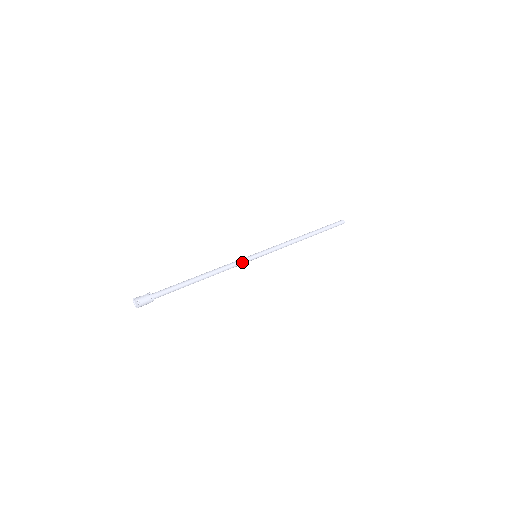
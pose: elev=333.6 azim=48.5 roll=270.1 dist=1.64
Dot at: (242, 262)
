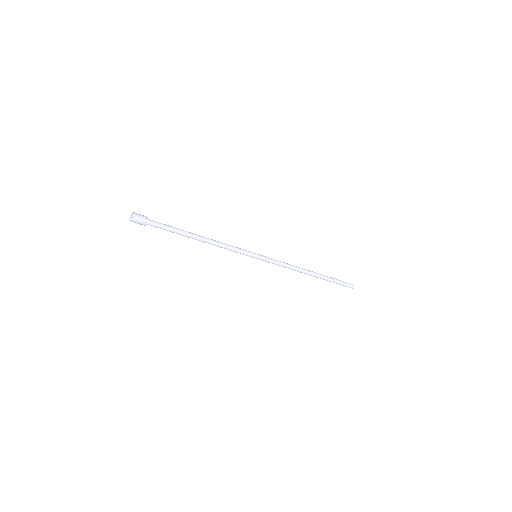
Dot at: (241, 250)
